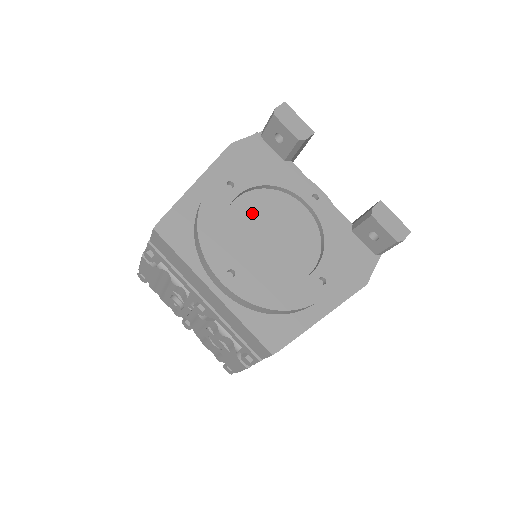
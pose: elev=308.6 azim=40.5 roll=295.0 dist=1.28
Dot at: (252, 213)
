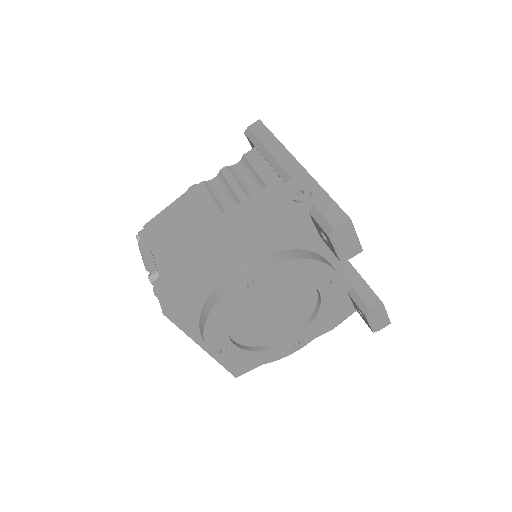
Dot at: (262, 298)
